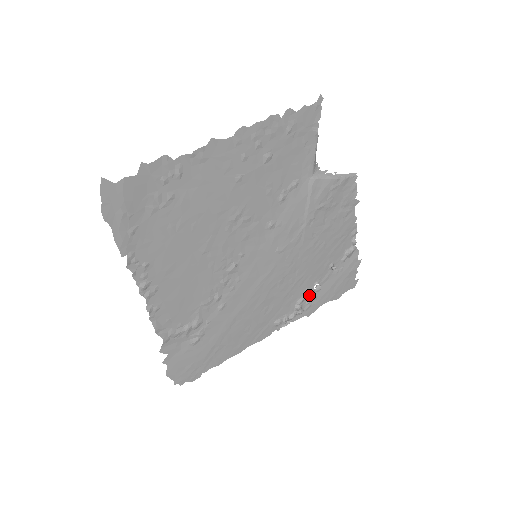
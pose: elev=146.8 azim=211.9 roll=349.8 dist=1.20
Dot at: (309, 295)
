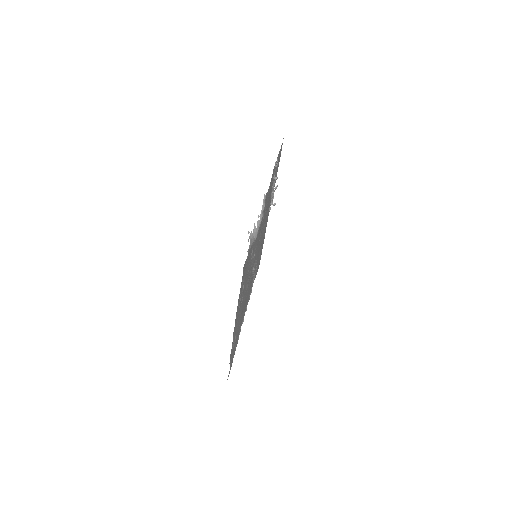
Dot at: (272, 189)
